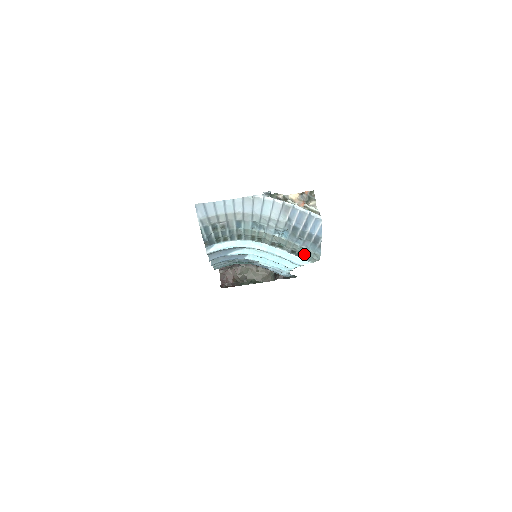
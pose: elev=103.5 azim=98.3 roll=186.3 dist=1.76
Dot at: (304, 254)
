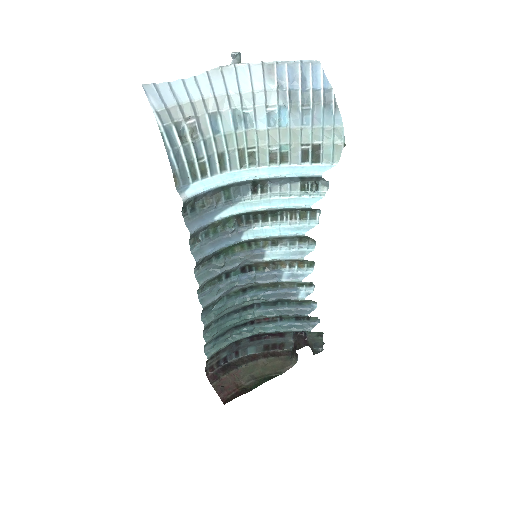
Dot at: (321, 147)
